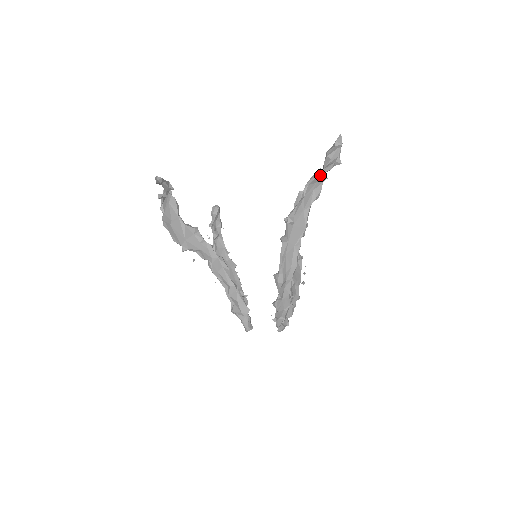
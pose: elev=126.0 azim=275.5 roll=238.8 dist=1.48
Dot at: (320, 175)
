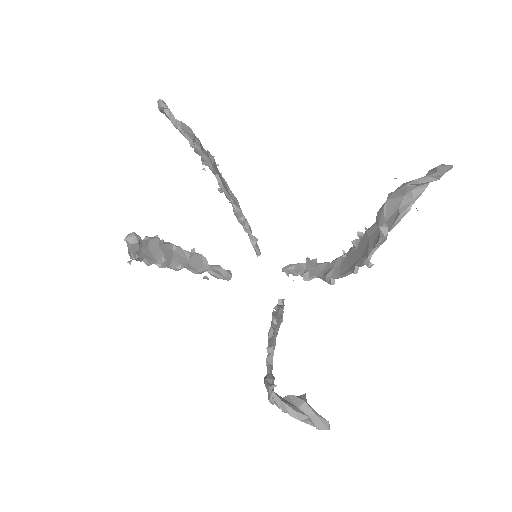
Dot at: (405, 205)
